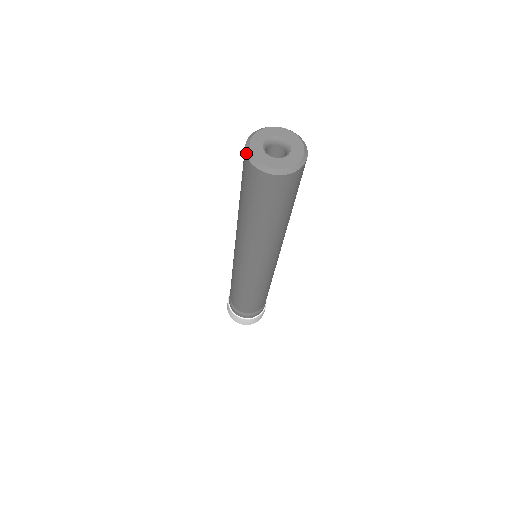
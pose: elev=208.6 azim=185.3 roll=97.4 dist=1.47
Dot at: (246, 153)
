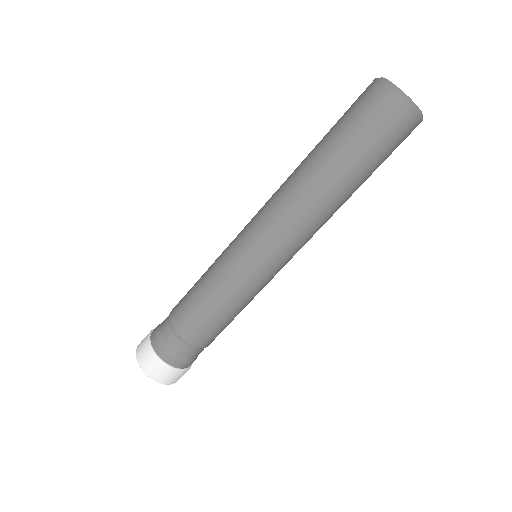
Dot at: occluded
